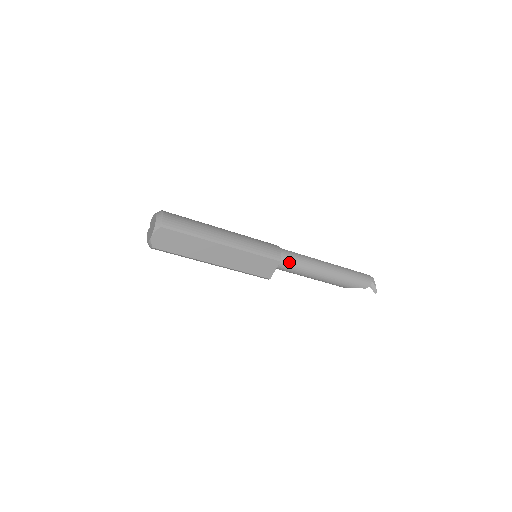
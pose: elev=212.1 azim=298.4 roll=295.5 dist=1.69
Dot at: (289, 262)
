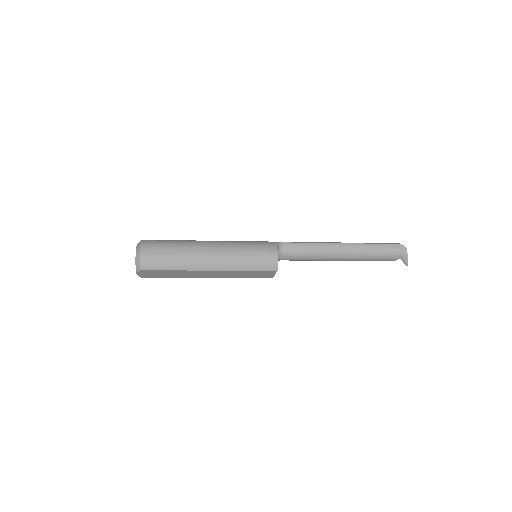
Dot at: (294, 257)
